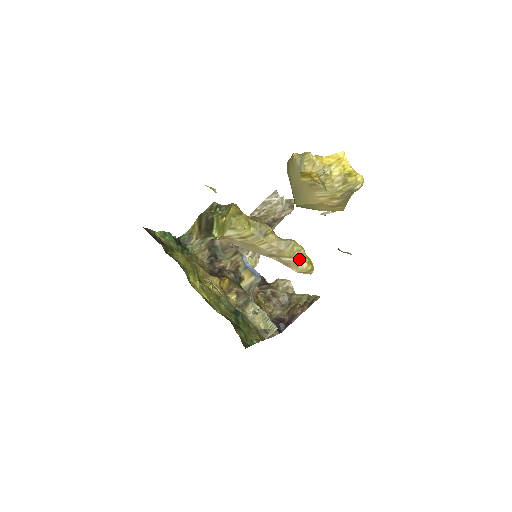
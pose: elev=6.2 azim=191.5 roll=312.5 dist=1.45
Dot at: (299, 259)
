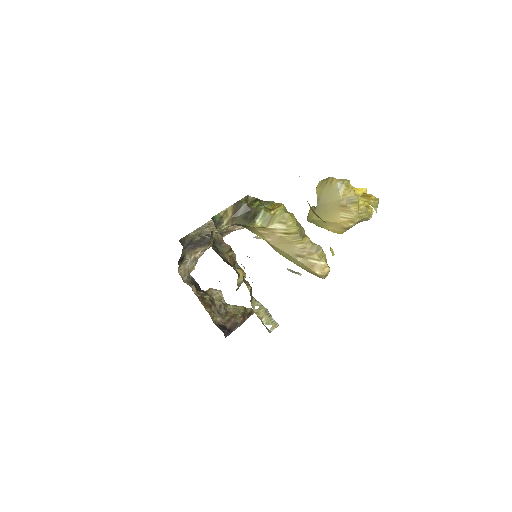
Dot at: (326, 263)
